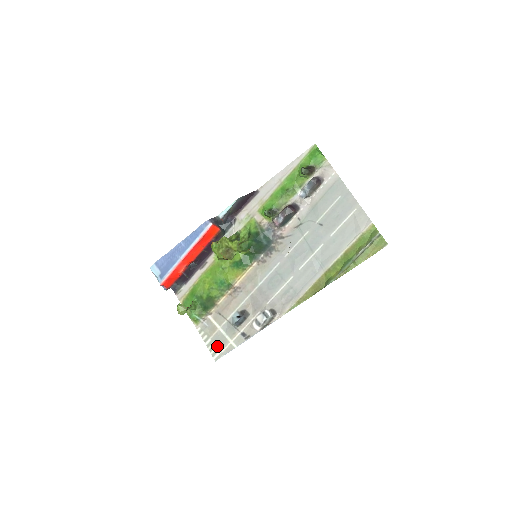
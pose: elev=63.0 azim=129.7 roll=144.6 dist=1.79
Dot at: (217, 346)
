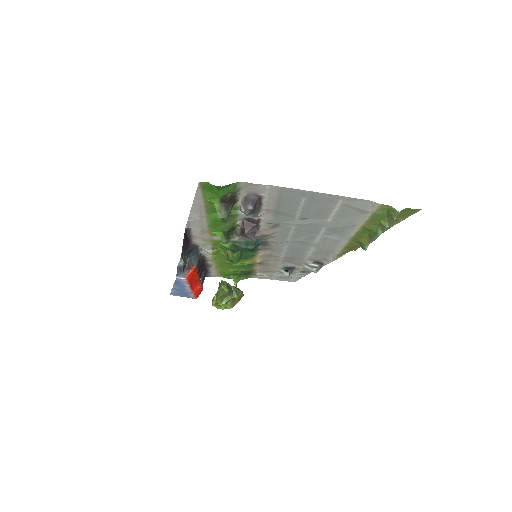
Dot at: (286, 279)
